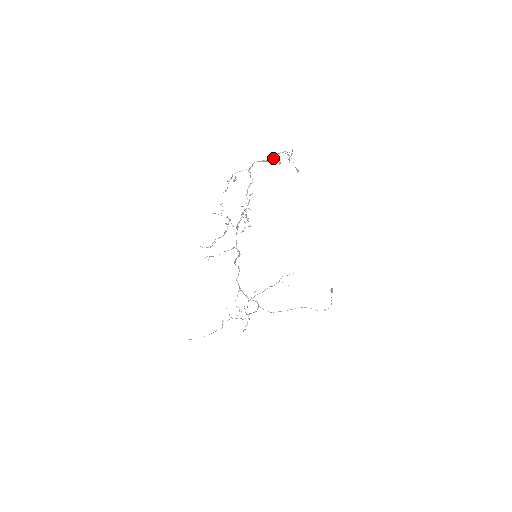
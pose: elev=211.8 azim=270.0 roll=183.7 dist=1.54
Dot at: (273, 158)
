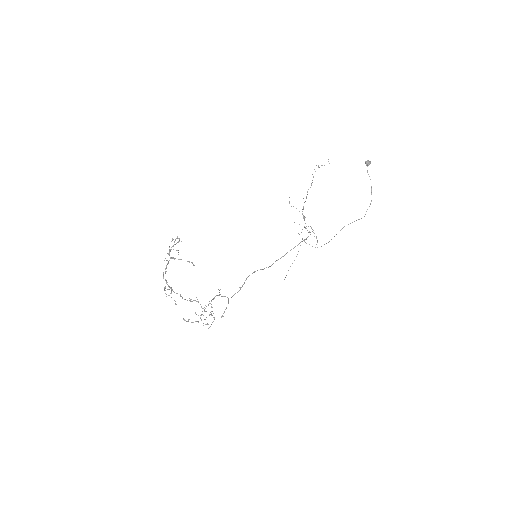
Dot at: occluded
